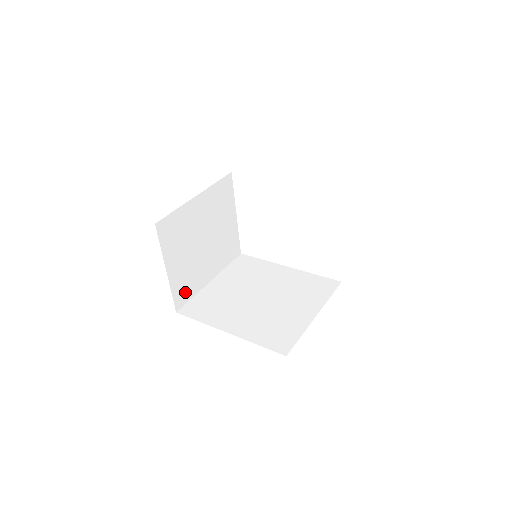
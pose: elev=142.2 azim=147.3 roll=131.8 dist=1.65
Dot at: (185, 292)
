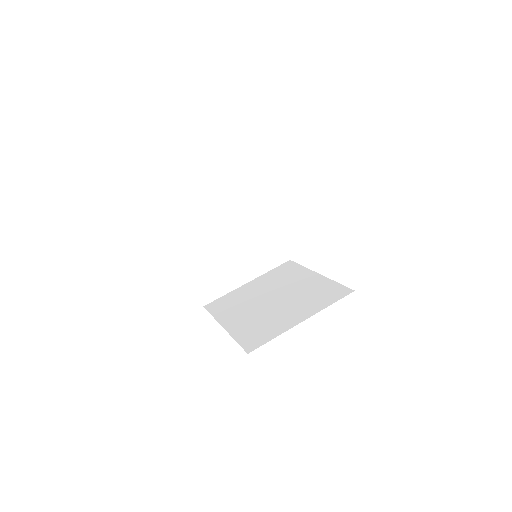
Dot at: (213, 289)
